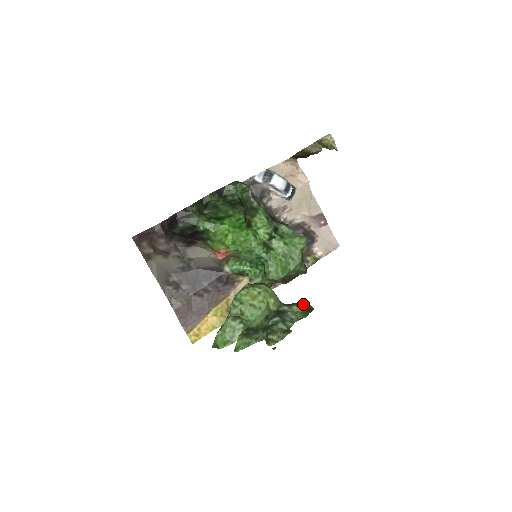
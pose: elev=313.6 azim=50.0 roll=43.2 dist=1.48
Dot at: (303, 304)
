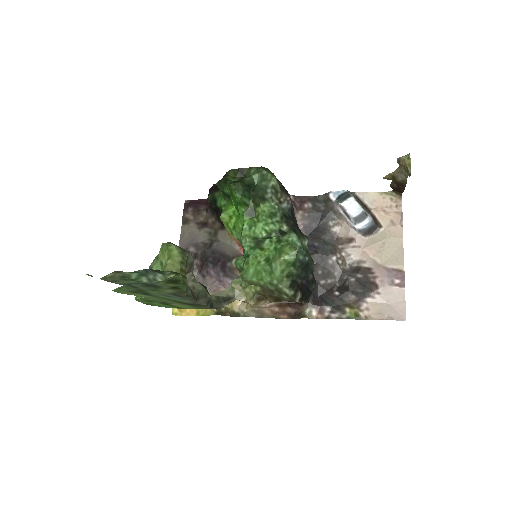
Dot at: (181, 276)
